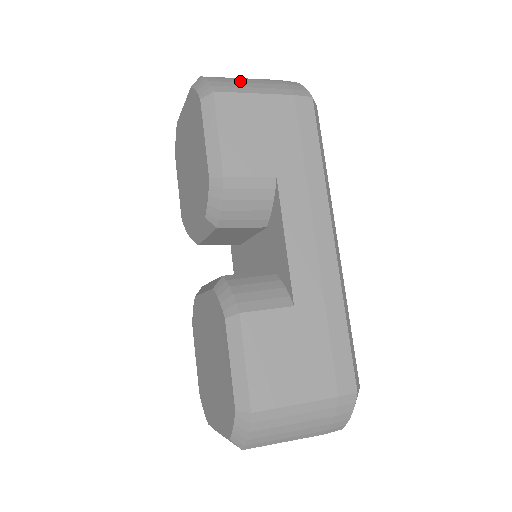
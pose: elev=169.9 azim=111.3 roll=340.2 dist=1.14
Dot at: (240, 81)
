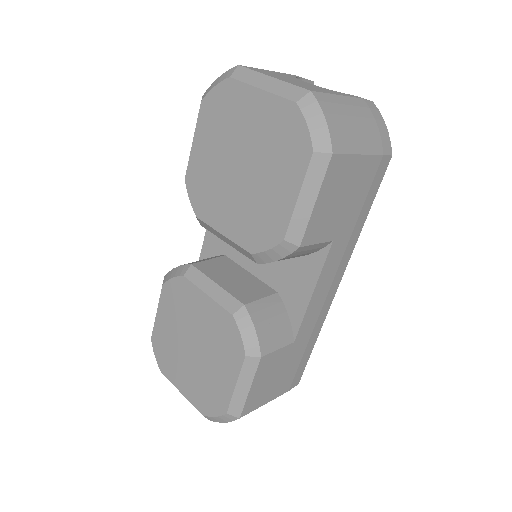
Dot at: (349, 123)
